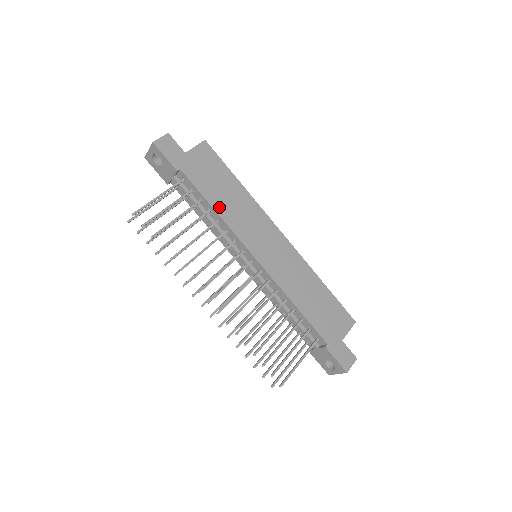
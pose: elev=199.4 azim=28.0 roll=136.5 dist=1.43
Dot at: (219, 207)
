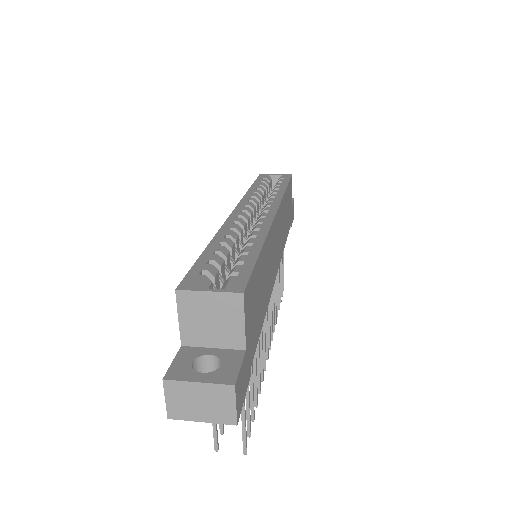
Dot at: (265, 306)
